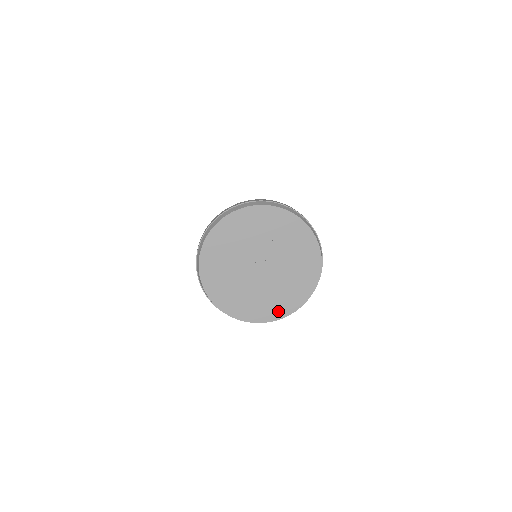
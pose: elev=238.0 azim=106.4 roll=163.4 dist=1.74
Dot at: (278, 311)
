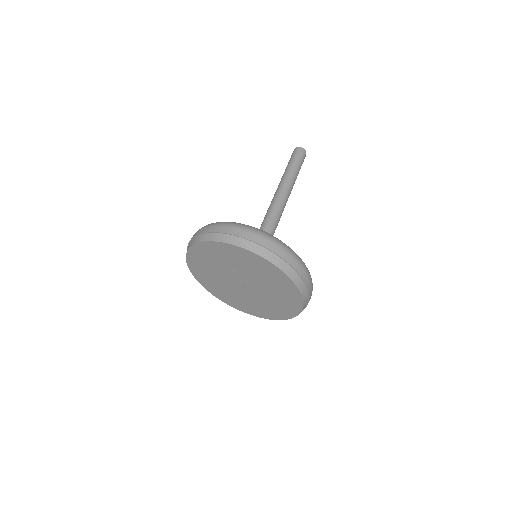
Dot at: (289, 310)
